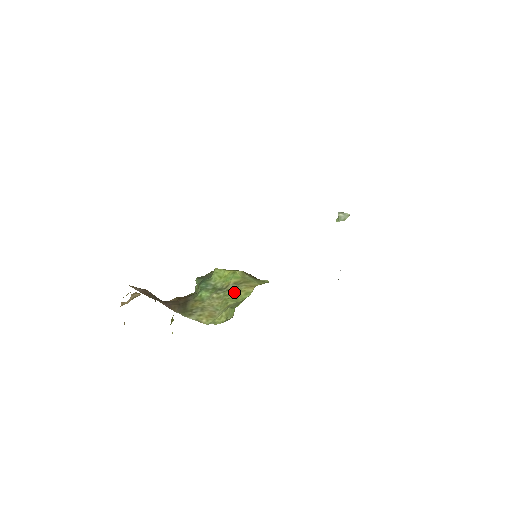
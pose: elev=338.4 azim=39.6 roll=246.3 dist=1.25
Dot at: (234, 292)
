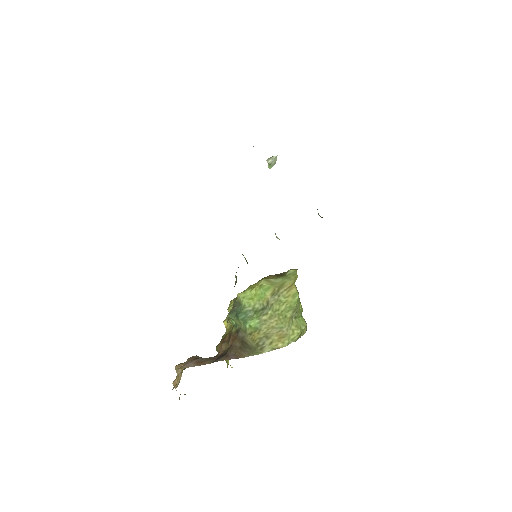
Dot at: (281, 303)
